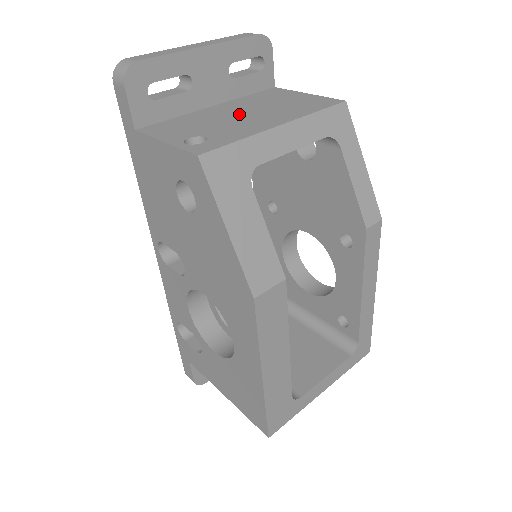
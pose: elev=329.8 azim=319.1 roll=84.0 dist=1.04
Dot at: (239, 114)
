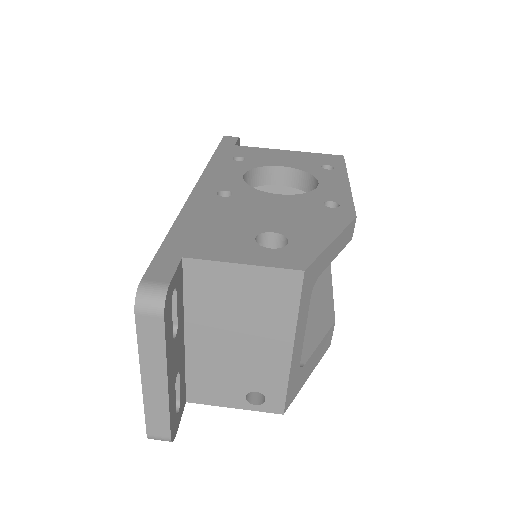
Dot at: (233, 345)
